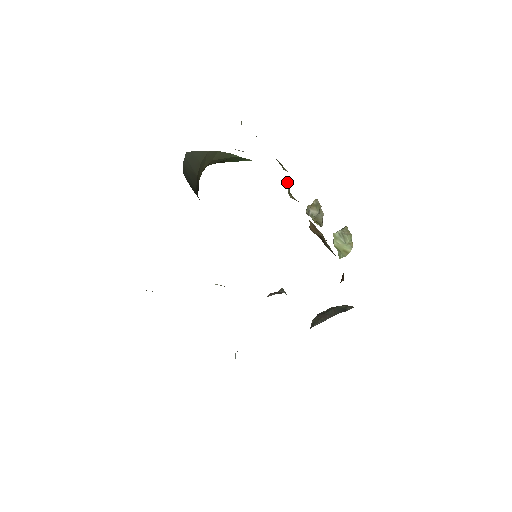
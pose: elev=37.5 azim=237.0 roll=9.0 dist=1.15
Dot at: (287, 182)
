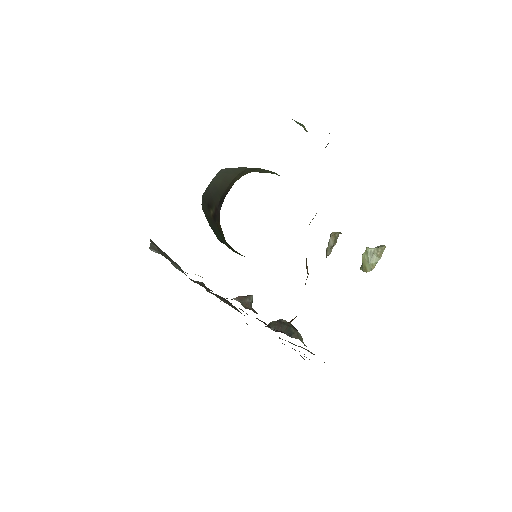
Dot at: occluded
